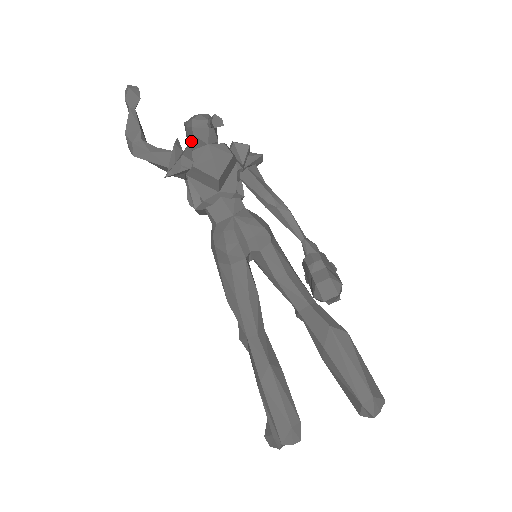
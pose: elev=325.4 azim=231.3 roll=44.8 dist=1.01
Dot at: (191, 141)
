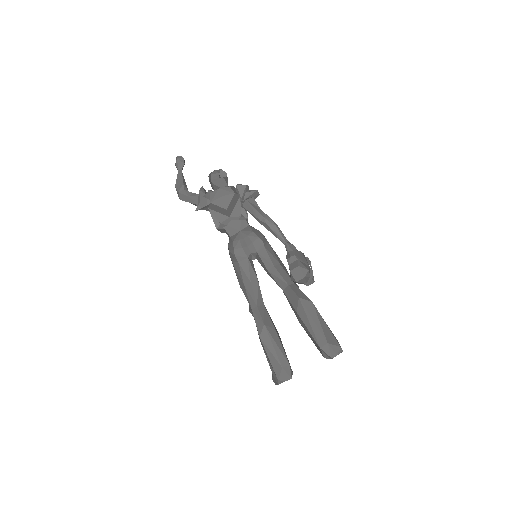
Dot at: (212, 187)
